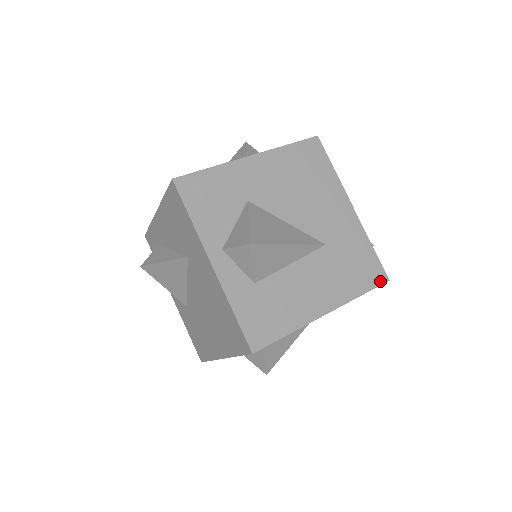
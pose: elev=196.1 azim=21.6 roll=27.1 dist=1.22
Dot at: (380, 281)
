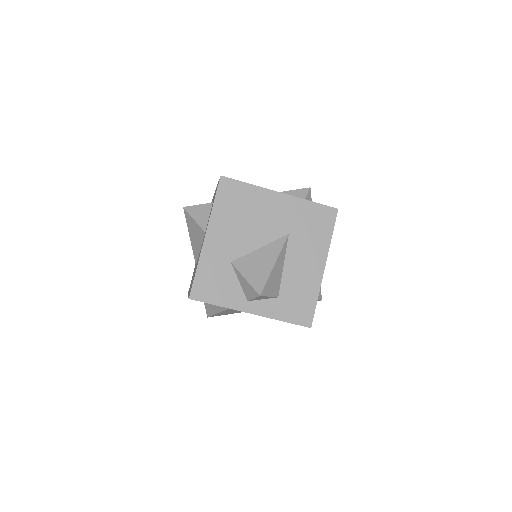
Dot at: (334, 216)
